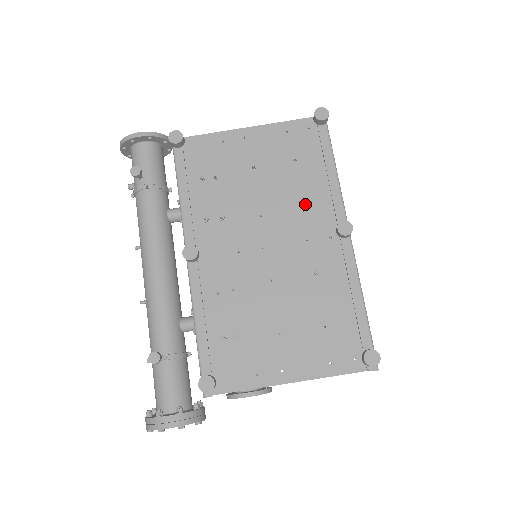
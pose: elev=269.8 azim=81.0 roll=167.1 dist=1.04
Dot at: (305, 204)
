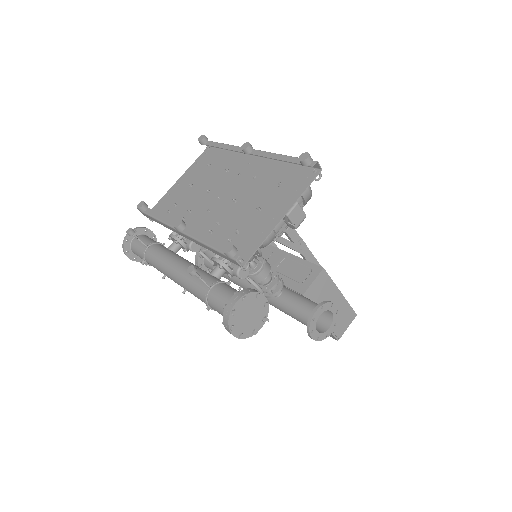
Dot at: (227, 169)
